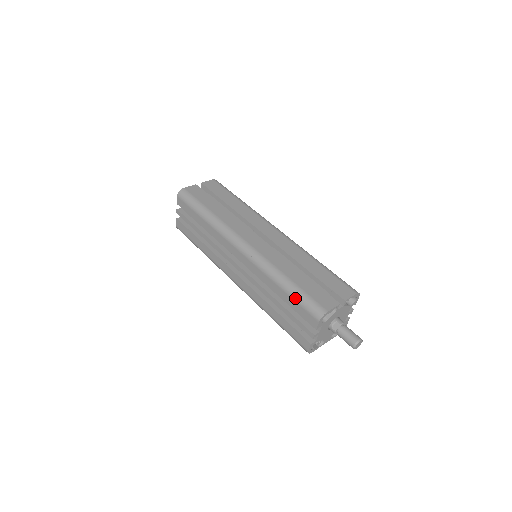
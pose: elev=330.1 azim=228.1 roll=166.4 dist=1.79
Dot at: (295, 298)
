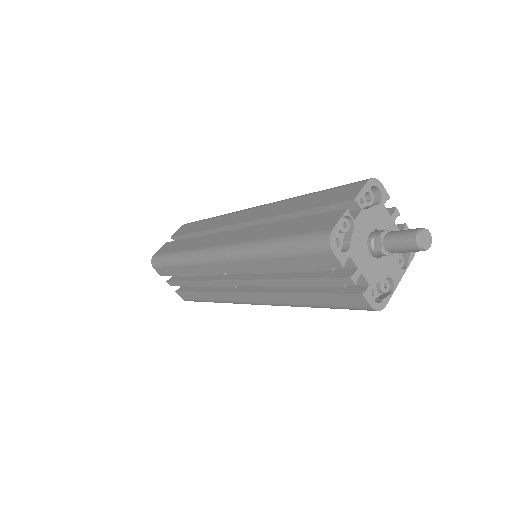
Dot at: (290, 253)
